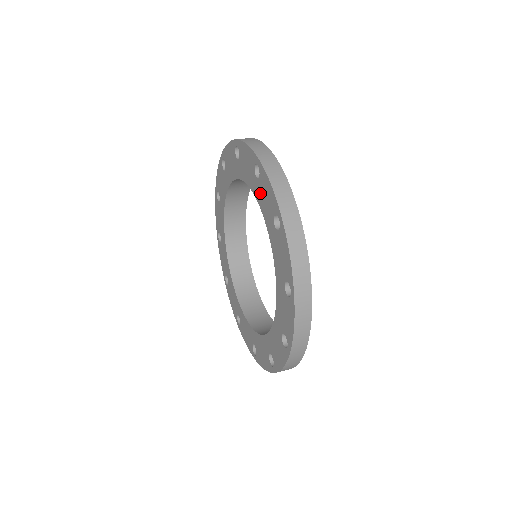
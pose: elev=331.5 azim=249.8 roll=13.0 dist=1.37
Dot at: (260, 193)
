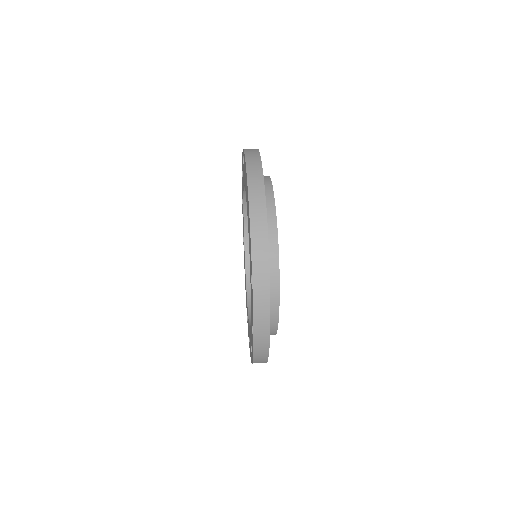
Dot at: (251, 291)
